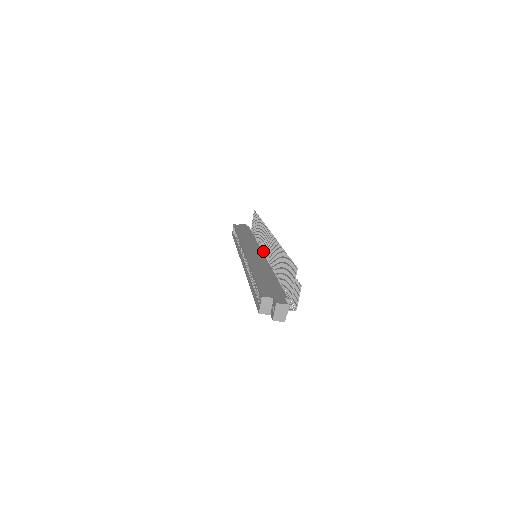
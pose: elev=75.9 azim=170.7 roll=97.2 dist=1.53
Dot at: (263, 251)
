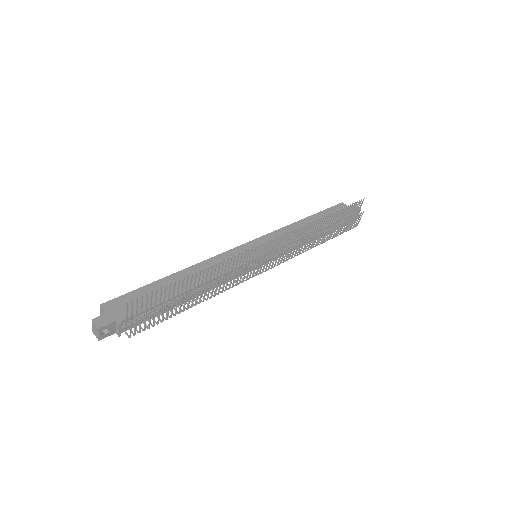
Dot at: (274, 255)
